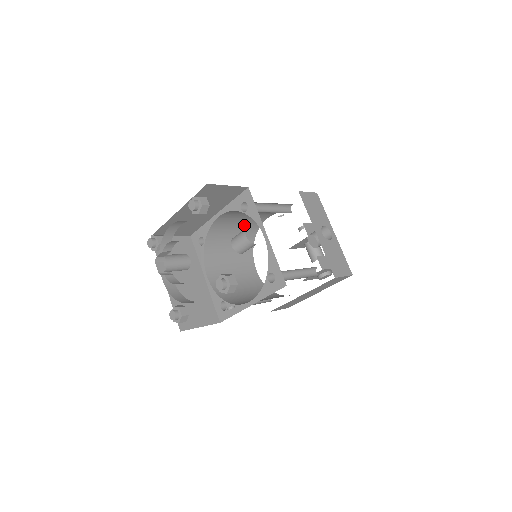
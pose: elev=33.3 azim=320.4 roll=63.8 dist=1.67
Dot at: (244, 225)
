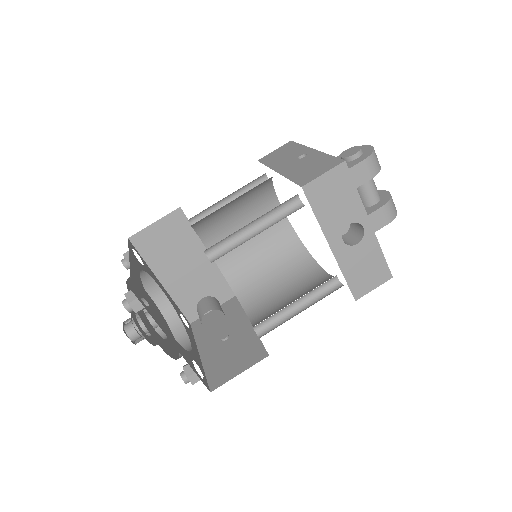
Dot at: (244, 193)
